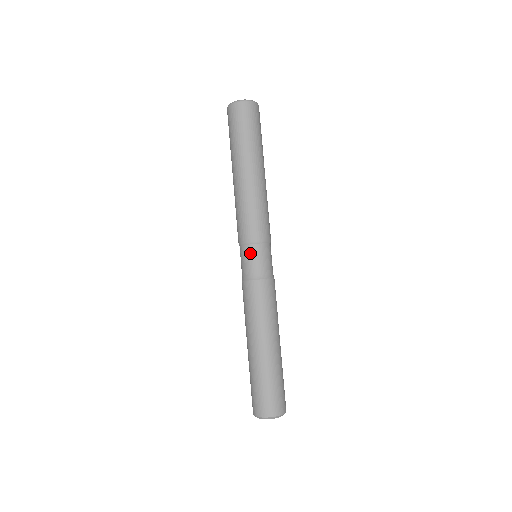
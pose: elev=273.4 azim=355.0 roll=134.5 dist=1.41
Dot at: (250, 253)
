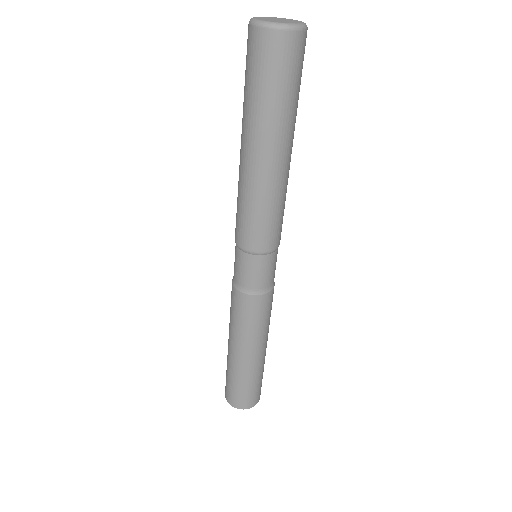
Dot at: (250, 264)
